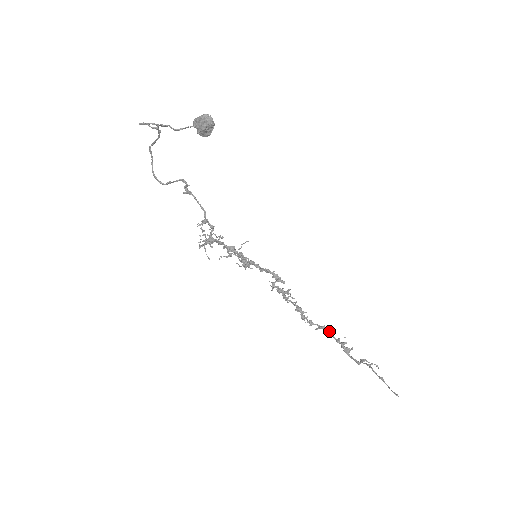
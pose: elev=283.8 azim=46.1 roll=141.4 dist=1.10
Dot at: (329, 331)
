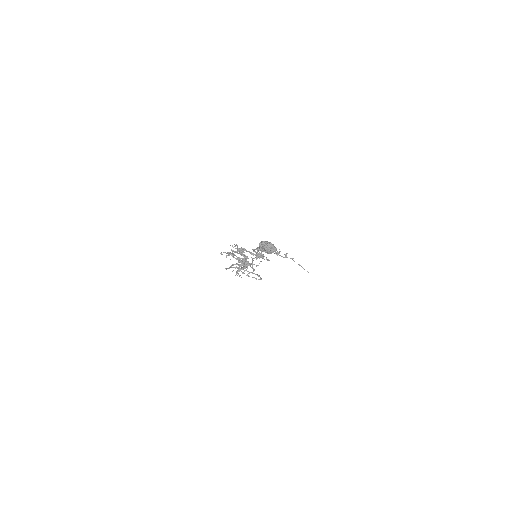
Dot at: occluded
